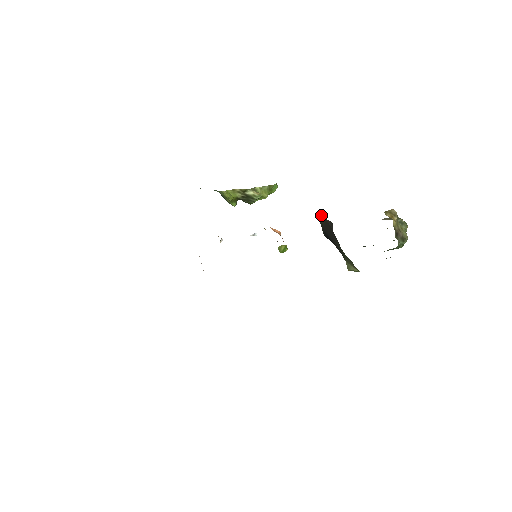
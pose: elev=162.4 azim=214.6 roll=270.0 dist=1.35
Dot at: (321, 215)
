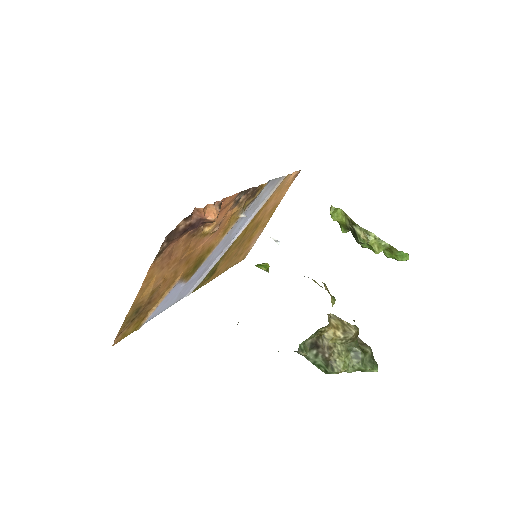
Dot at: occluded
